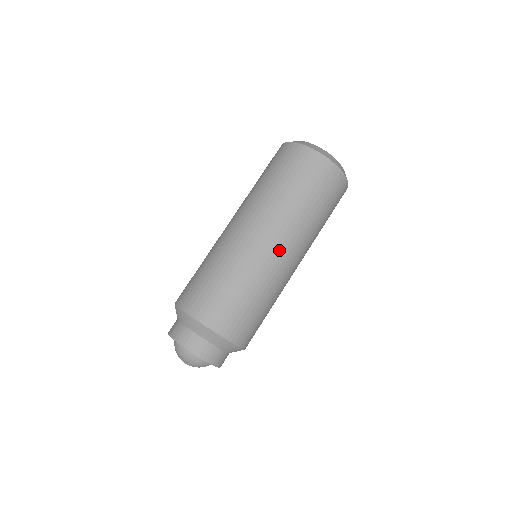
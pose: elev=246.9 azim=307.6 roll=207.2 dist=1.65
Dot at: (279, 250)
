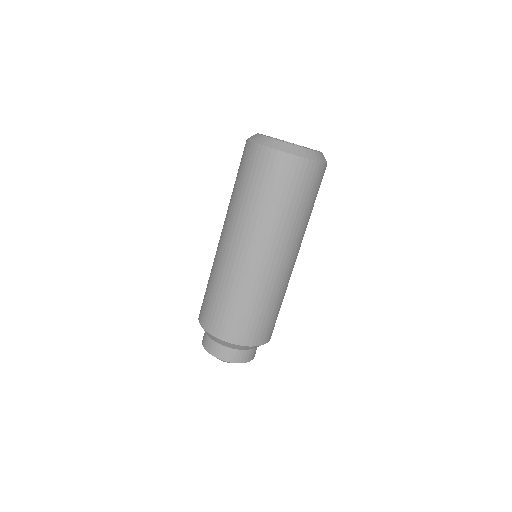
Dot at: (273, 260)
